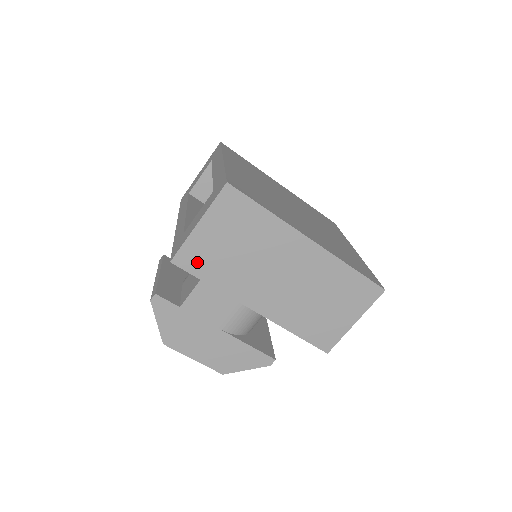
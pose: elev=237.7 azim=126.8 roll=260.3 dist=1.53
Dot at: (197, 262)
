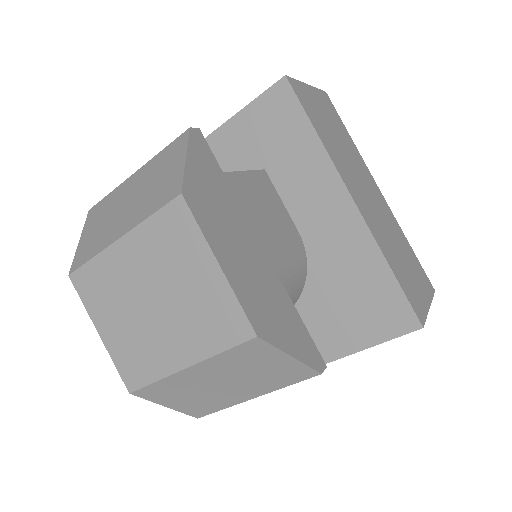
Dot at: (306, 104)
